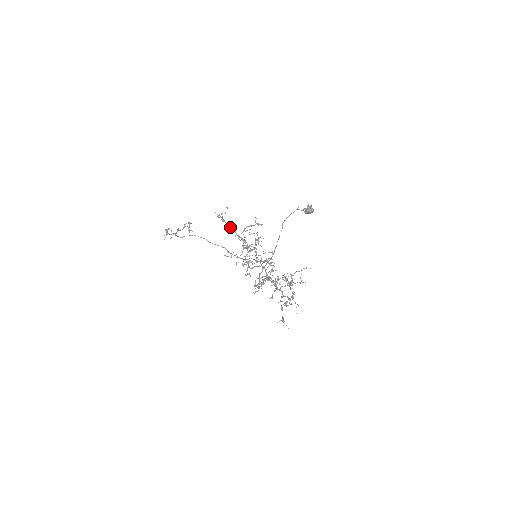
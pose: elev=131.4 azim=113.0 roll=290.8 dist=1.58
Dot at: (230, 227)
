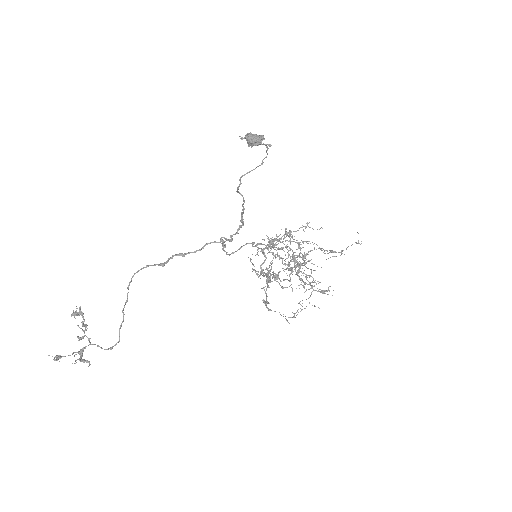
Dot at: occluded
